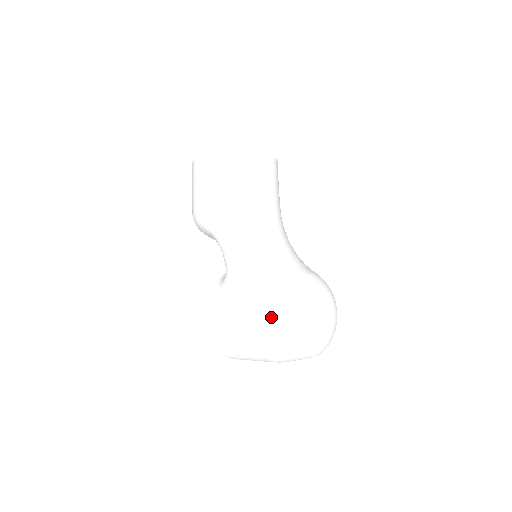
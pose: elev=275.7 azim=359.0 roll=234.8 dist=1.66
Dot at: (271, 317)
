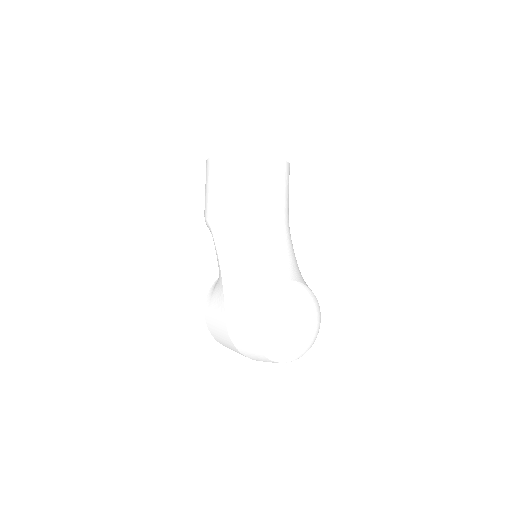
Dot at: (238, 322)
